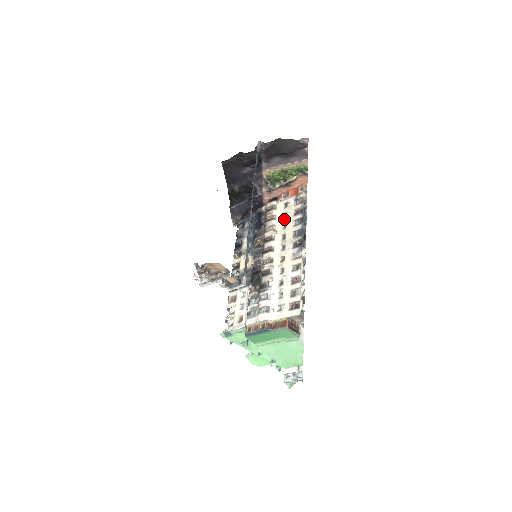
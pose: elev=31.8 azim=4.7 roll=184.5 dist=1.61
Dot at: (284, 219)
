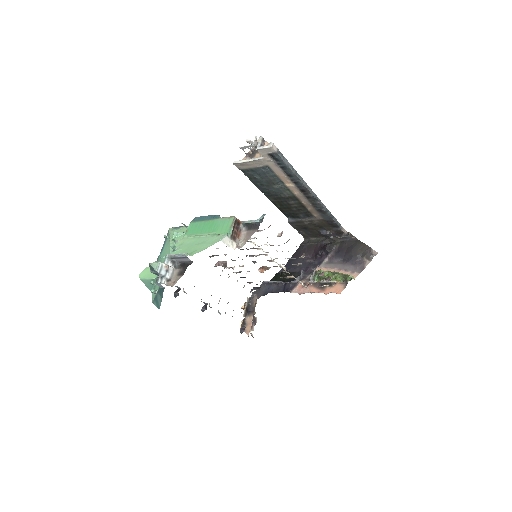
Dot at: occluded
